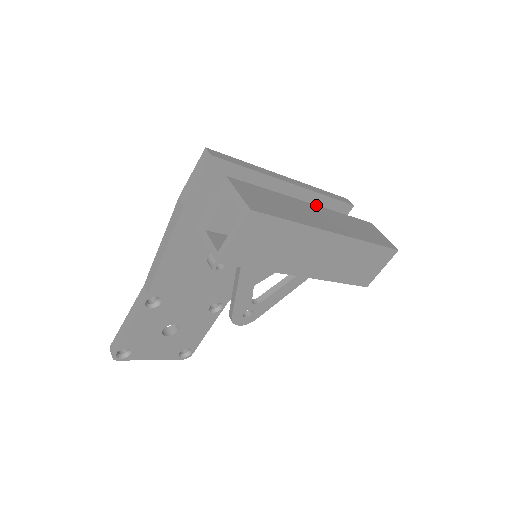
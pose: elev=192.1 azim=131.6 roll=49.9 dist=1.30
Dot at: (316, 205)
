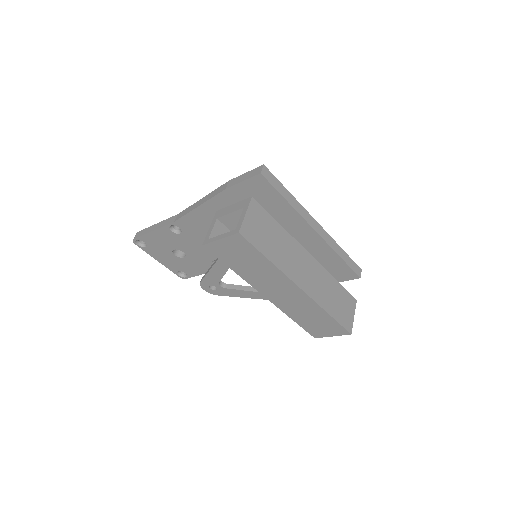
Dot at: (314, 258)
